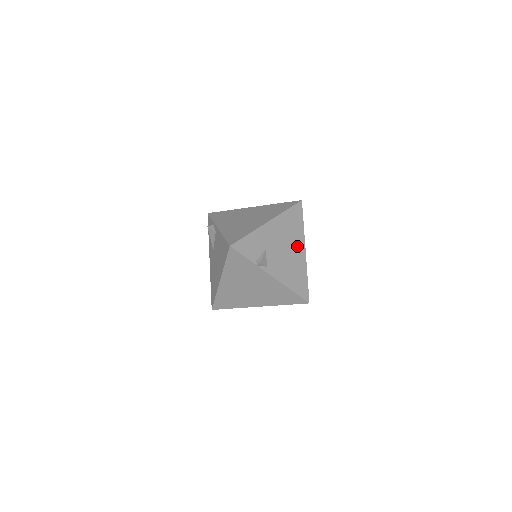
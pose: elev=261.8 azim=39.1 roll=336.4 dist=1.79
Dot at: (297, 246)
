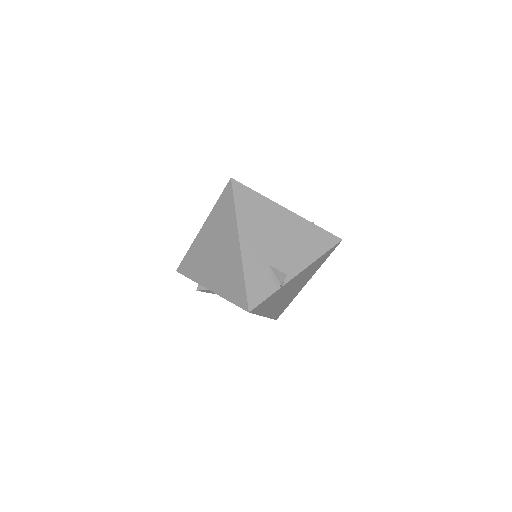
Dot at: (279, 219)
